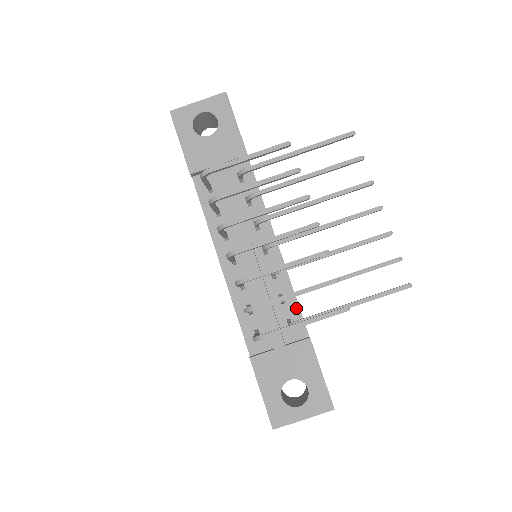
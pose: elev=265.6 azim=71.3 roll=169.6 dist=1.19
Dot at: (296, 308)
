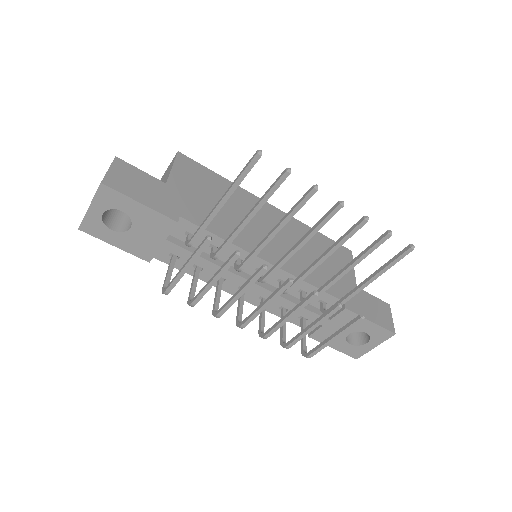
Dot at: occluded
